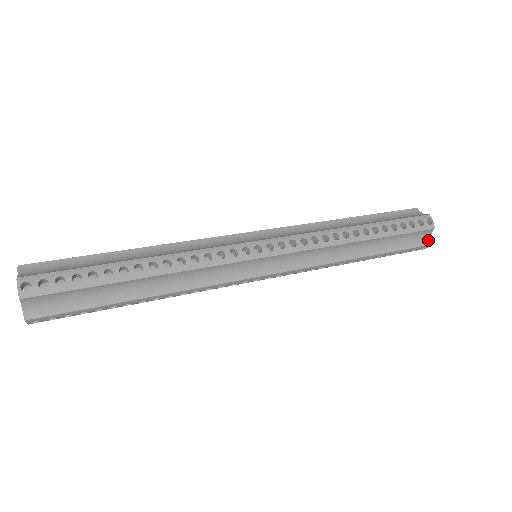
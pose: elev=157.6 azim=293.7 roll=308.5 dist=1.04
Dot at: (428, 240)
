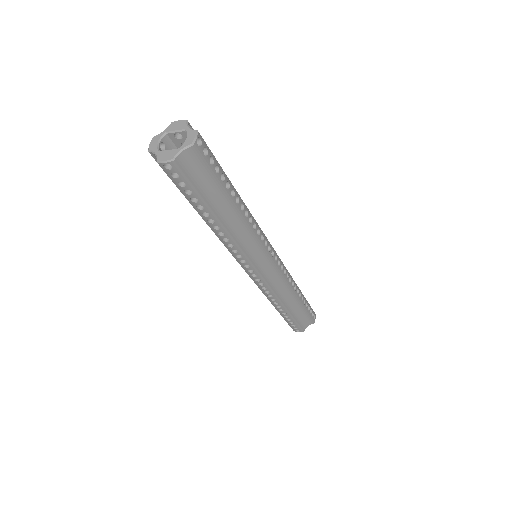
Dot at: (305, 328)
